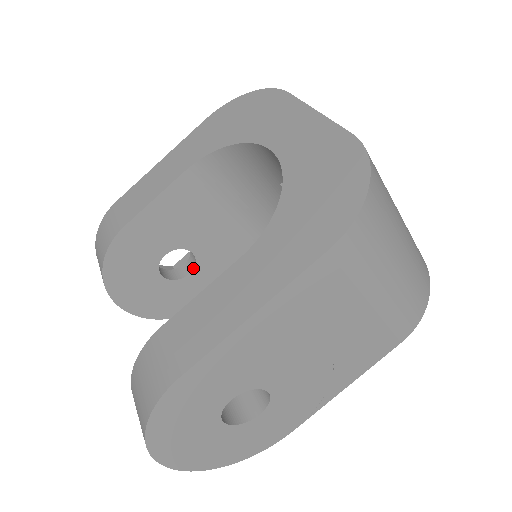
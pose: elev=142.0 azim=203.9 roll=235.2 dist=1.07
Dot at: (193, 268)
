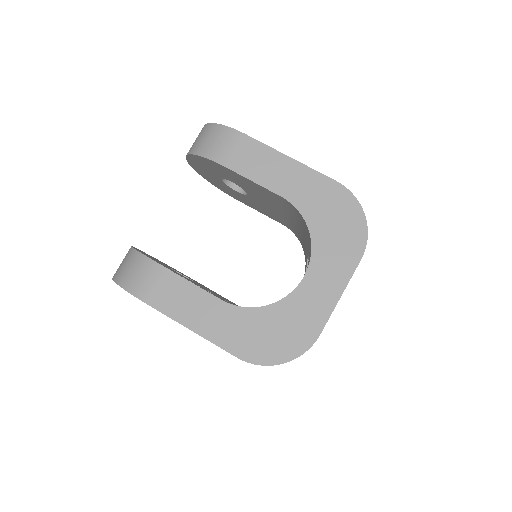
Dot at: (241, 192)
